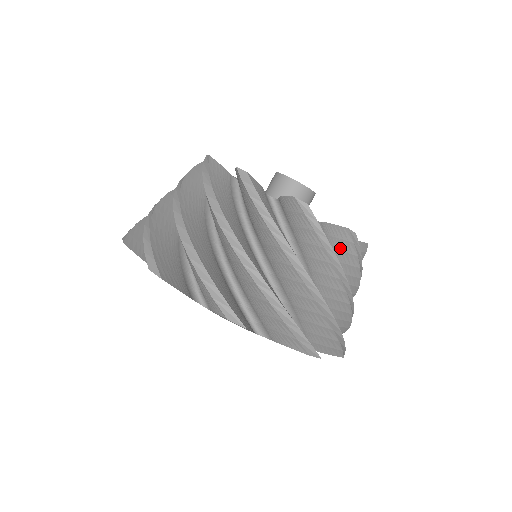
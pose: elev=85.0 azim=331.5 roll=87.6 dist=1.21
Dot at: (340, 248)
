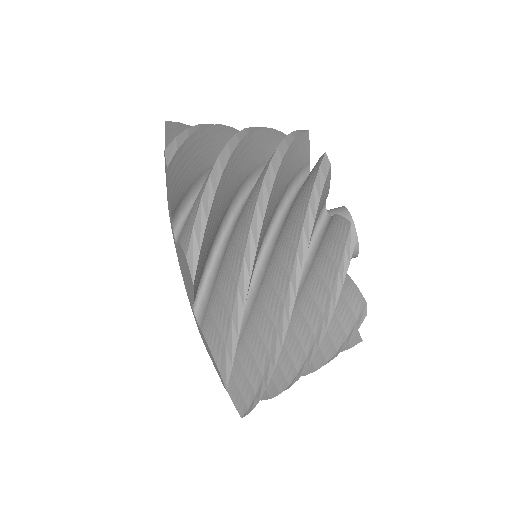
Dot at: (328, 250)
